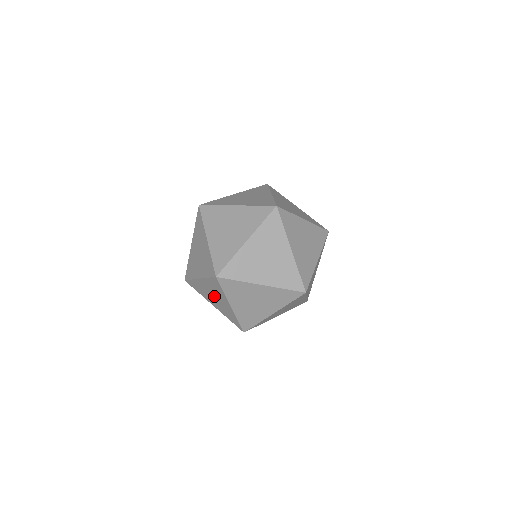
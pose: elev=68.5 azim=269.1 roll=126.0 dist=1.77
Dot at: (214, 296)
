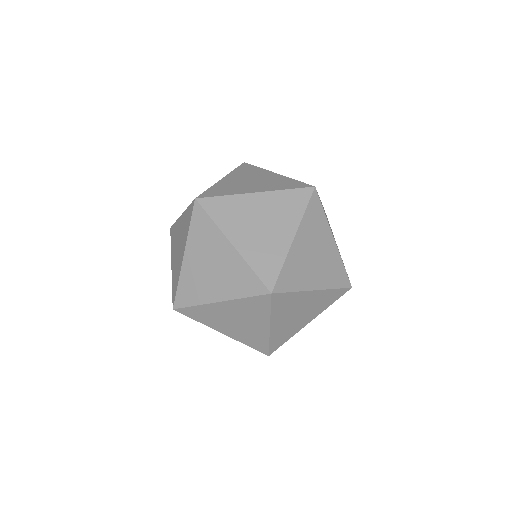
Dot at: occluded
